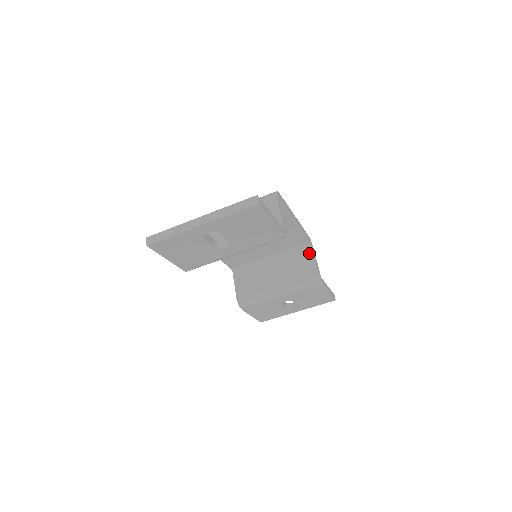
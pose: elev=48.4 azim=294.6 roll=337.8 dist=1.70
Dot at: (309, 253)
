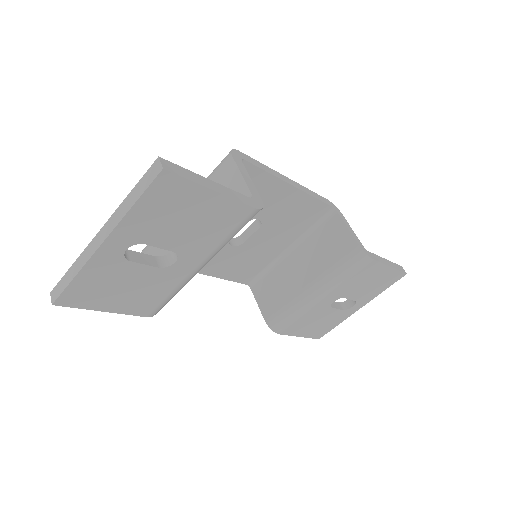
Dot at: (337, 223)
